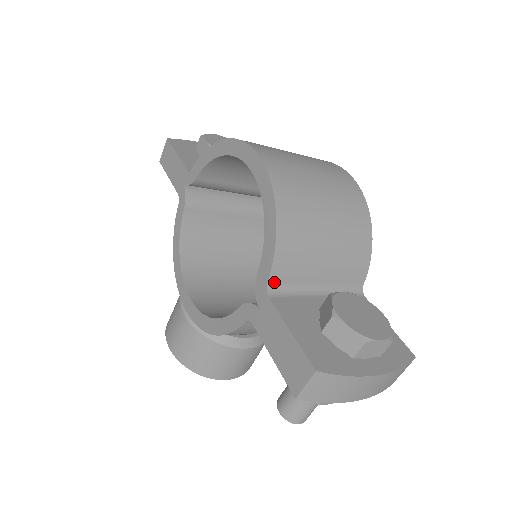
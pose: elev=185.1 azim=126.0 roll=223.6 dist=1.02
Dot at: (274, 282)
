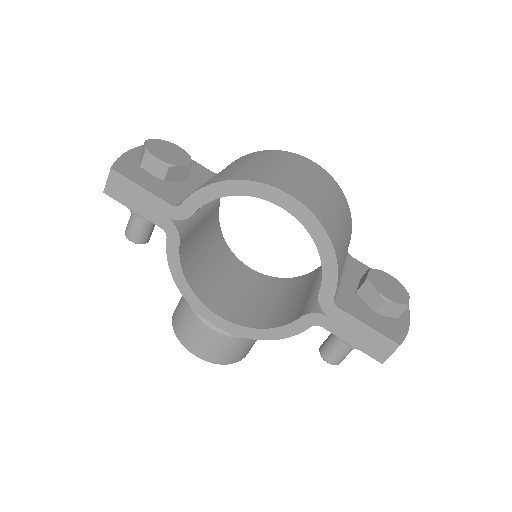
Dot at: (335, 294)
